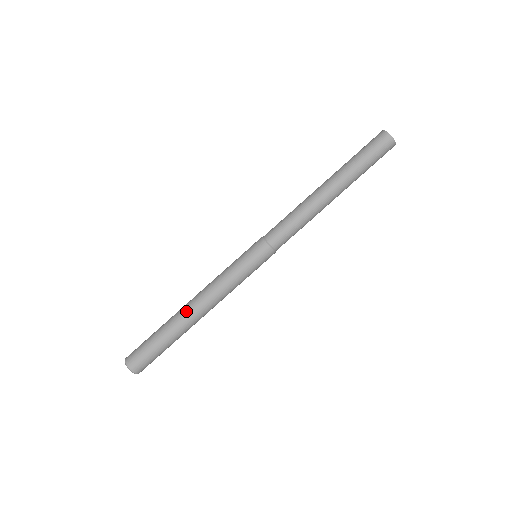
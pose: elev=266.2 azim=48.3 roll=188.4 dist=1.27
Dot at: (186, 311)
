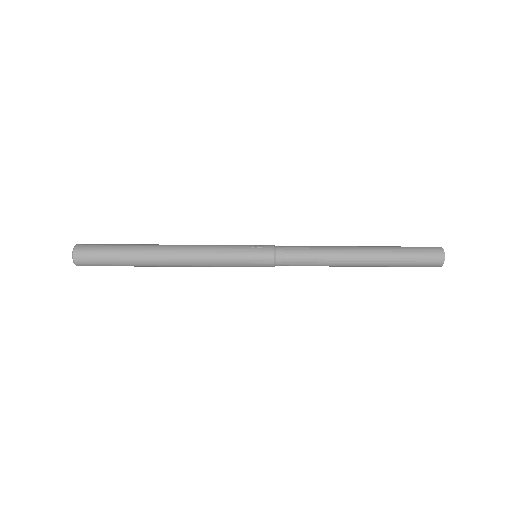
Dot at: (163, 266)
